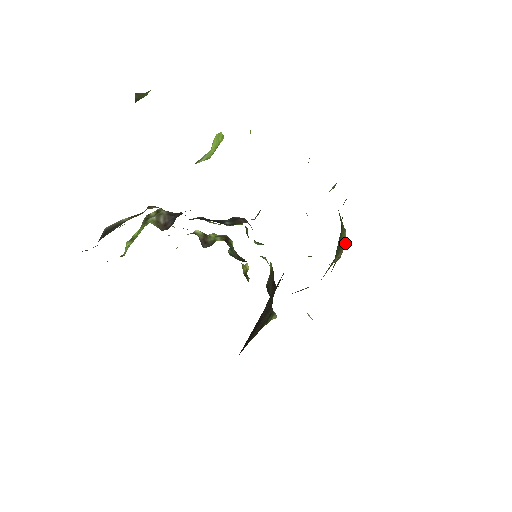
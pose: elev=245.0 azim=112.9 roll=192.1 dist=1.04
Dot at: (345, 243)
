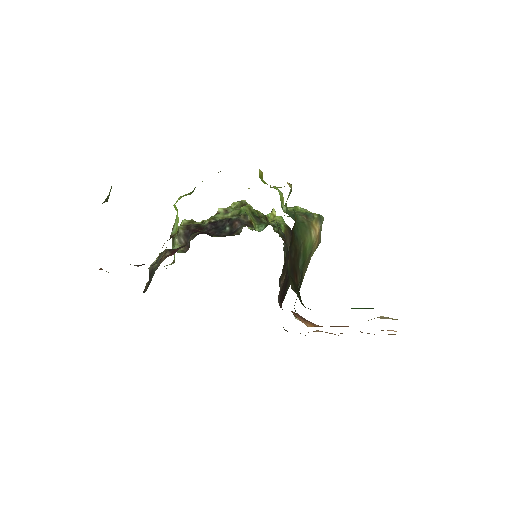
Dot at: (314, 243)
